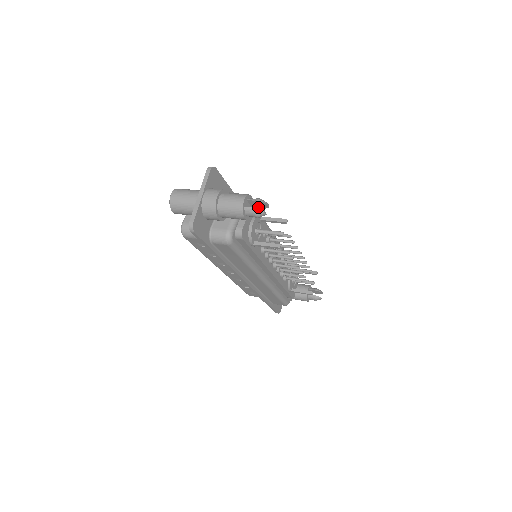
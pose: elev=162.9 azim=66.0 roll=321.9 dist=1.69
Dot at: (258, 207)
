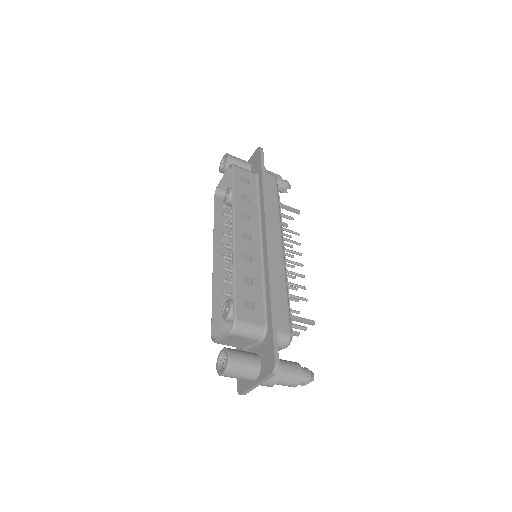
Dot at: (280, 190)
